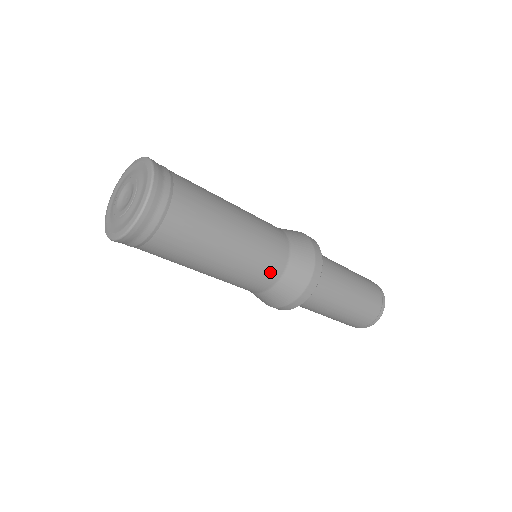
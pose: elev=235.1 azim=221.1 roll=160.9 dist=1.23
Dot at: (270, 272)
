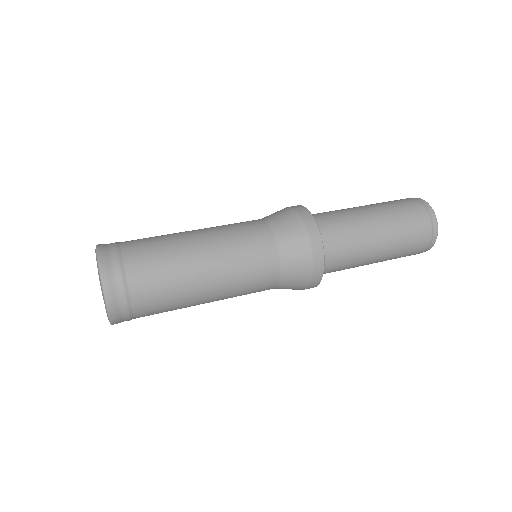
Dot at: (265, 271)
